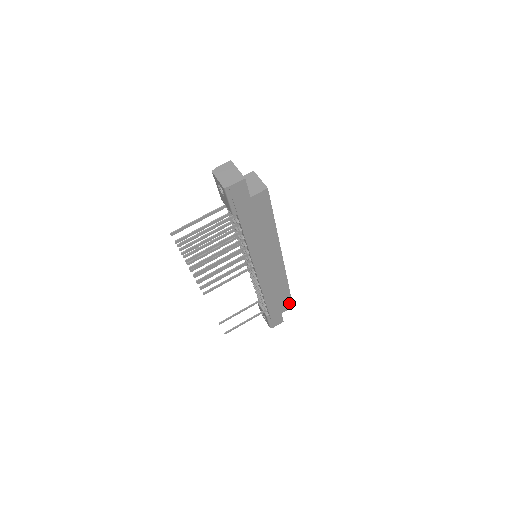
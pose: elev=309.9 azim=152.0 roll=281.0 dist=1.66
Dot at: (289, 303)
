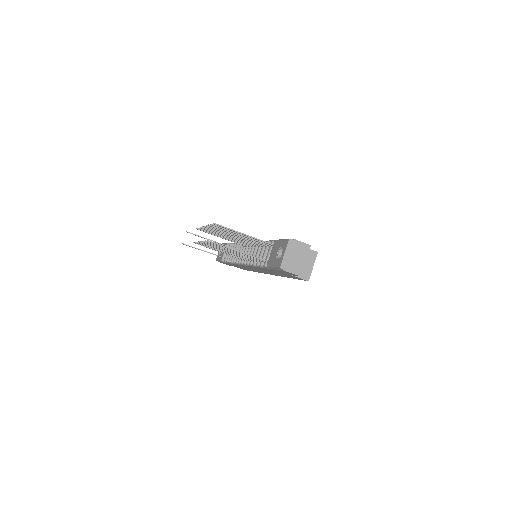
Dot at: (244, 269)
